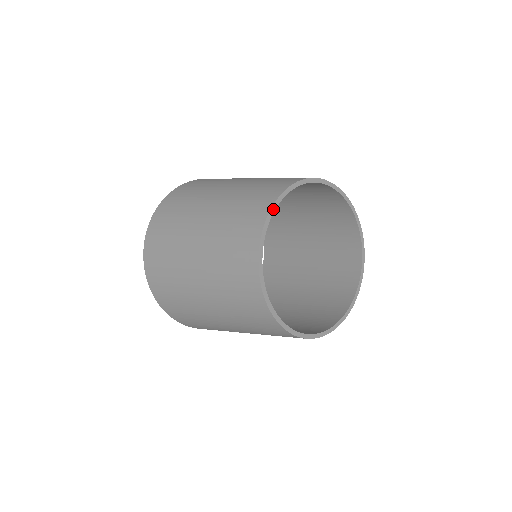
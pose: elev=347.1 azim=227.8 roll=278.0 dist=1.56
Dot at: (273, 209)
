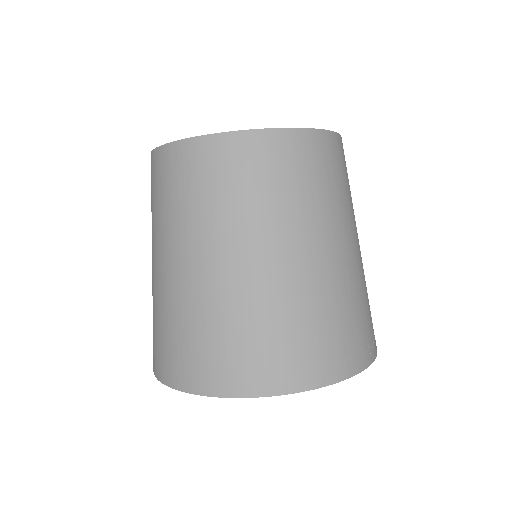
Dot at: occluded
